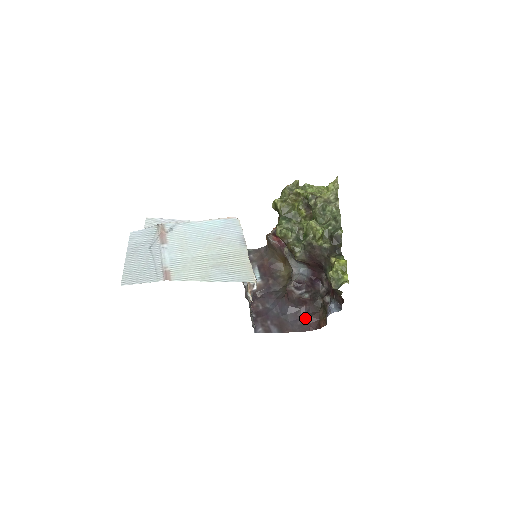
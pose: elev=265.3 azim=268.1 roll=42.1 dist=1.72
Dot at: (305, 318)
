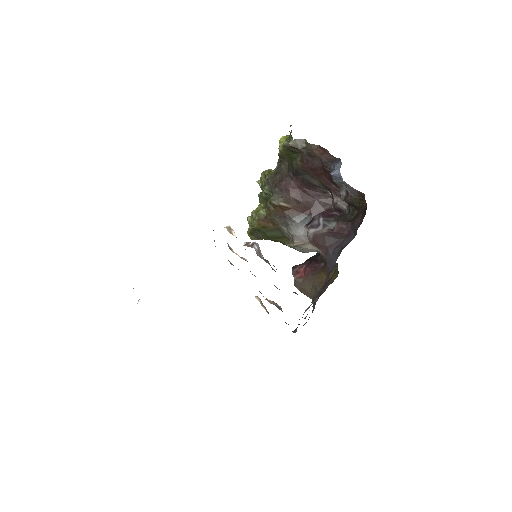
Dot at: (355, 232)
